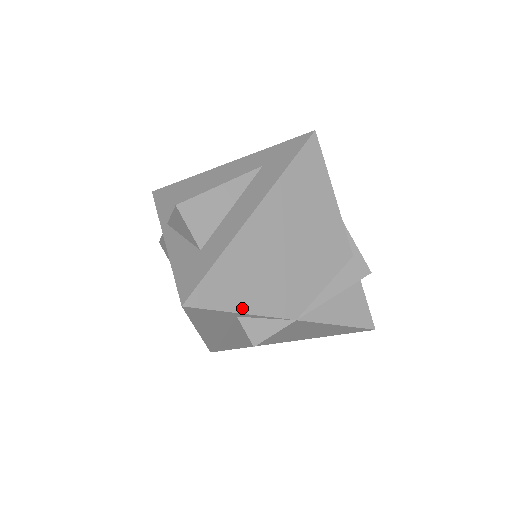
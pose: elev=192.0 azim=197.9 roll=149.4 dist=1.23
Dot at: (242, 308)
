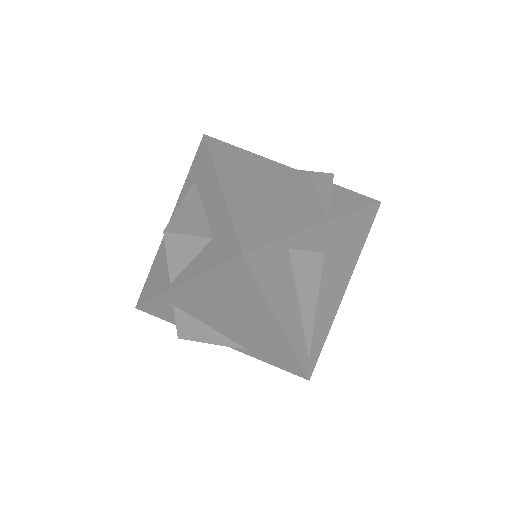
Dot at: (284, 234)
